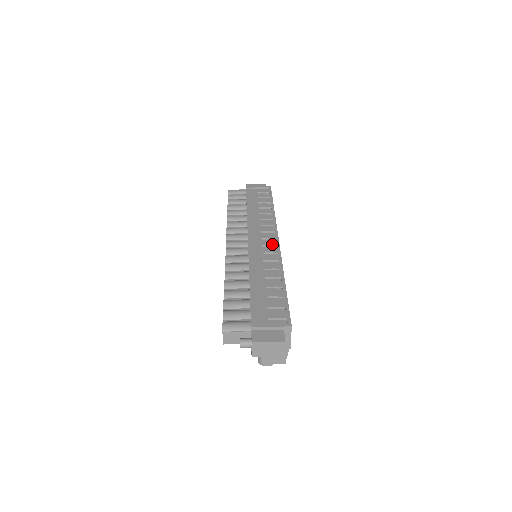
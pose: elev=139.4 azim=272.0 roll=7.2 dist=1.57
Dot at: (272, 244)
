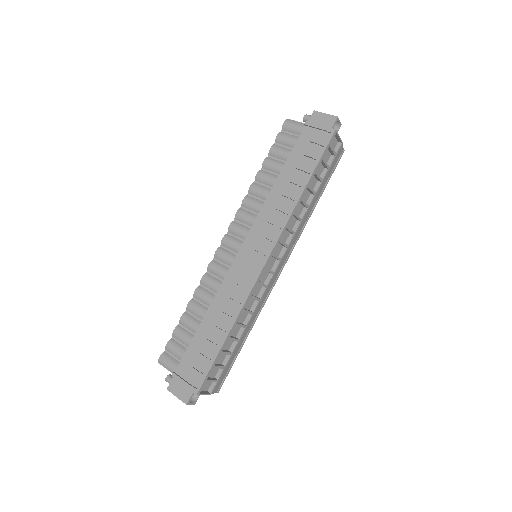
Dot at: (255, 266)
